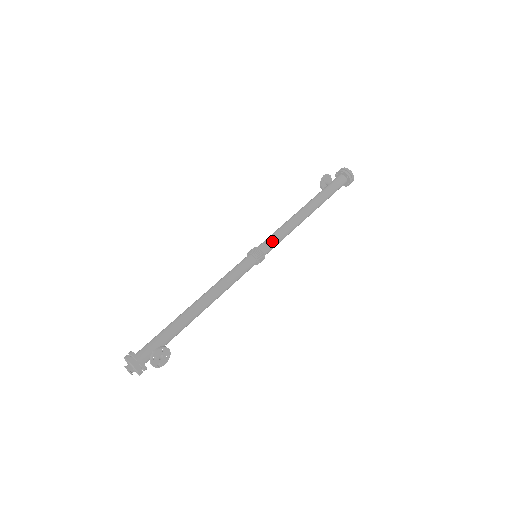
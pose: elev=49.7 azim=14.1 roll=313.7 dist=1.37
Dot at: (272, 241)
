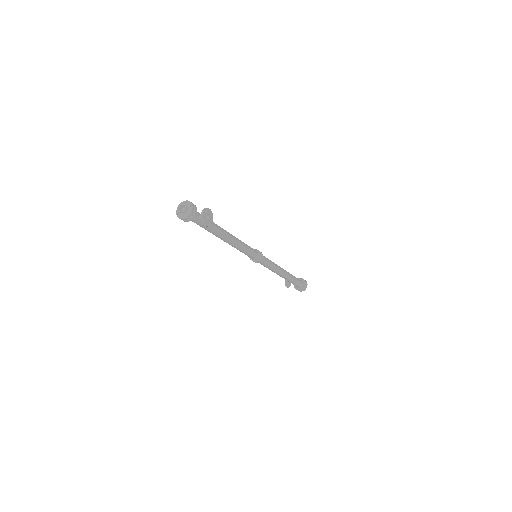
Dot at: (267, 258)
